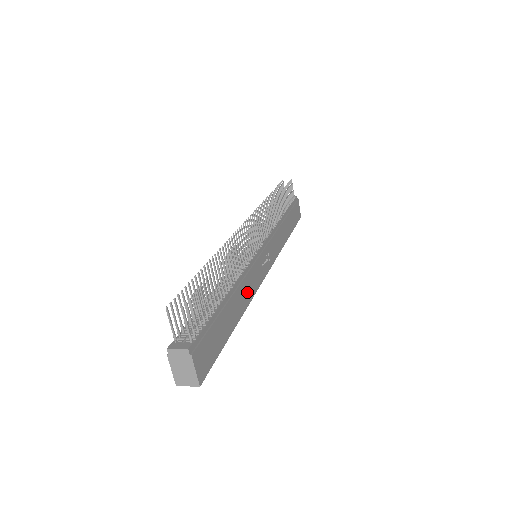
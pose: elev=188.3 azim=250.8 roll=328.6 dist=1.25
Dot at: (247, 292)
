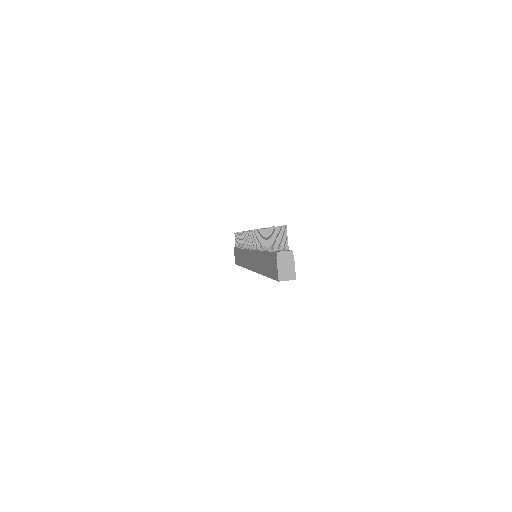
Dot at: occluded
